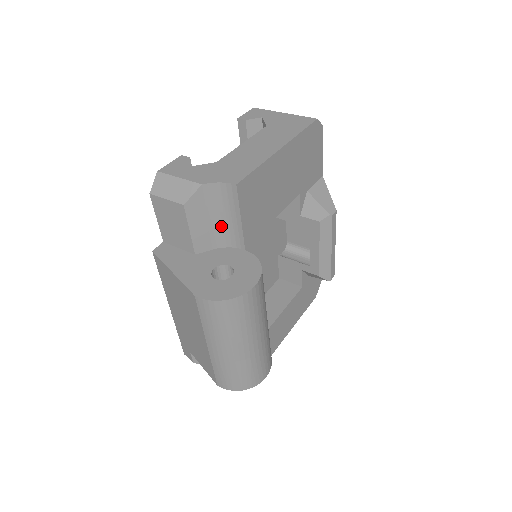
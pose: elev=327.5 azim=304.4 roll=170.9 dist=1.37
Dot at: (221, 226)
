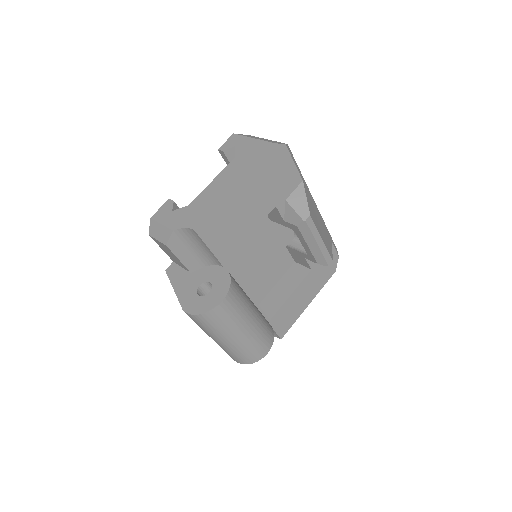
Dot at: (201, 253)
